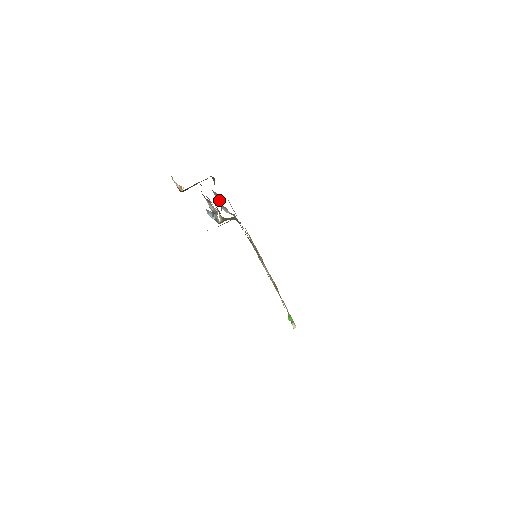
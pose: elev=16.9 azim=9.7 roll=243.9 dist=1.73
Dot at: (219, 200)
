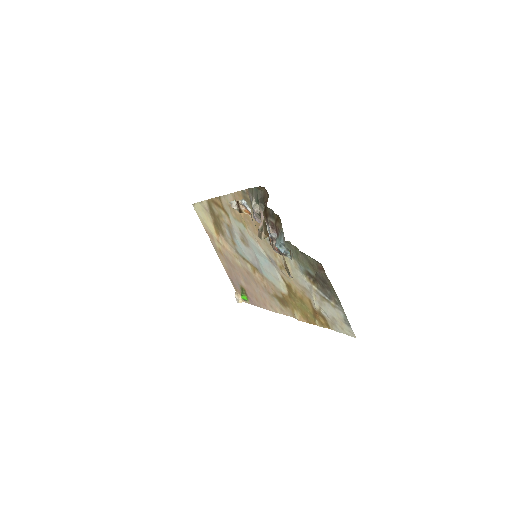
Dot at: occluded
